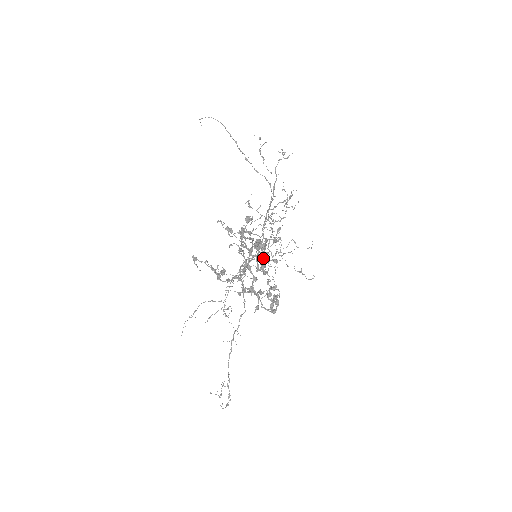
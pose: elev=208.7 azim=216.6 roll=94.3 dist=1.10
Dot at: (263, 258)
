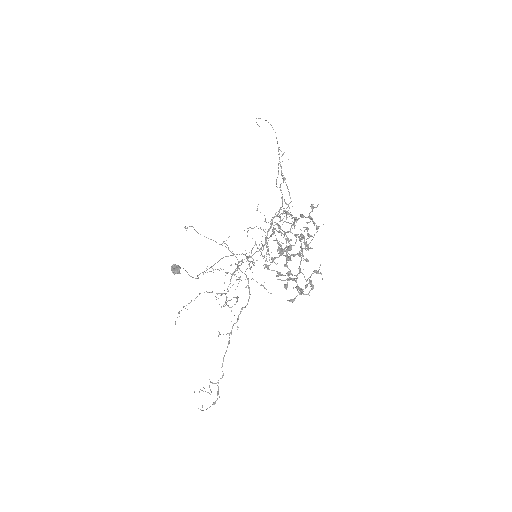
Dot at: occluded
